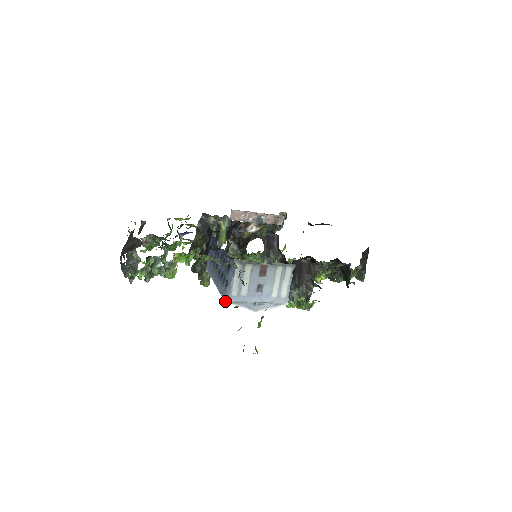
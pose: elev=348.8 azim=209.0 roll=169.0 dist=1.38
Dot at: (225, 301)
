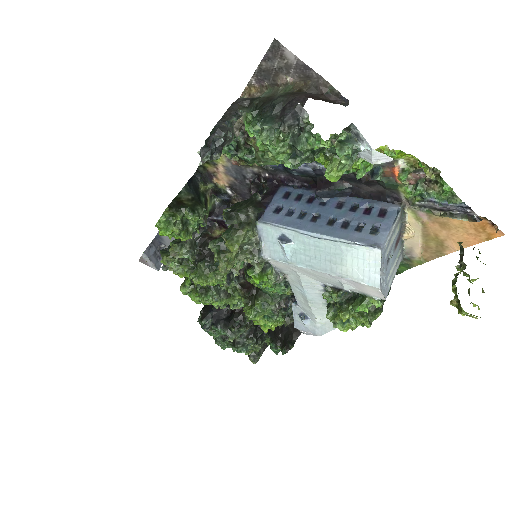
Dot at: (380, 248)
